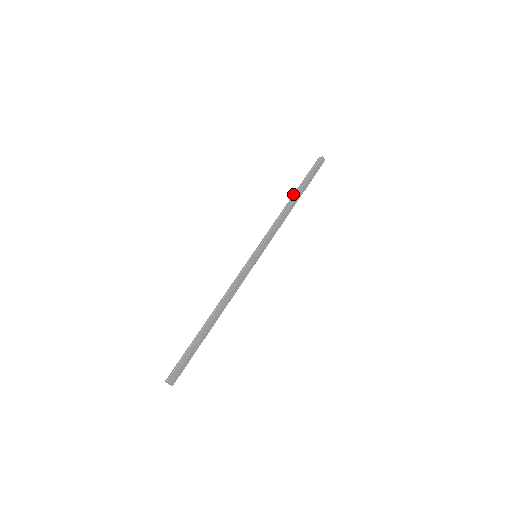
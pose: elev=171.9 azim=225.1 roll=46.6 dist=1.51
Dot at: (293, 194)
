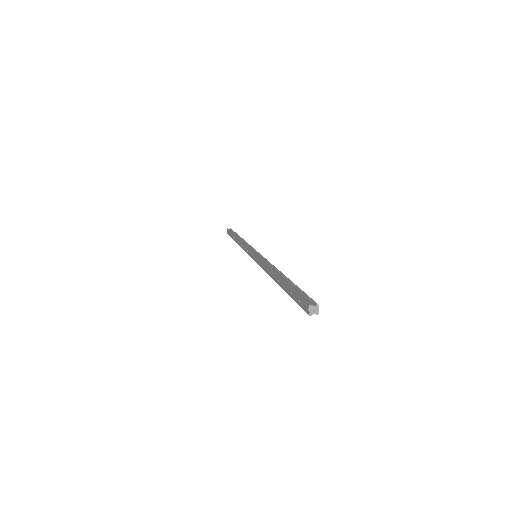
Dot at: (236, 236)
